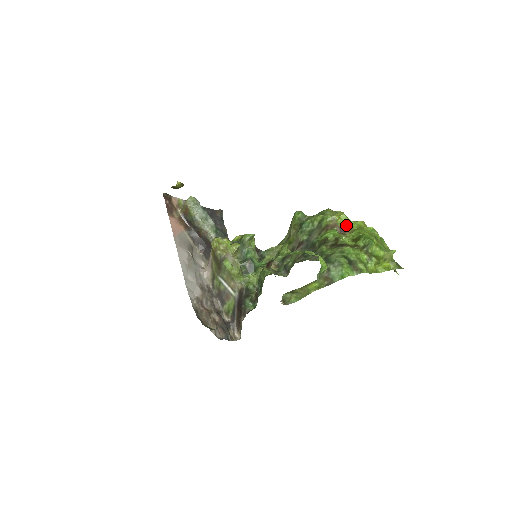
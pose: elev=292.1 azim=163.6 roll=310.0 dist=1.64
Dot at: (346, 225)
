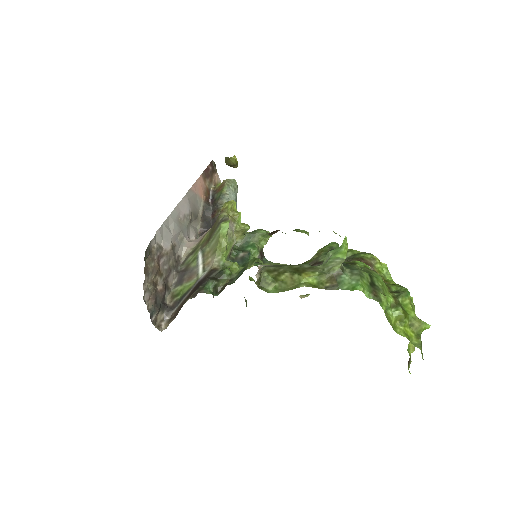
Dot at: (382, 275)
